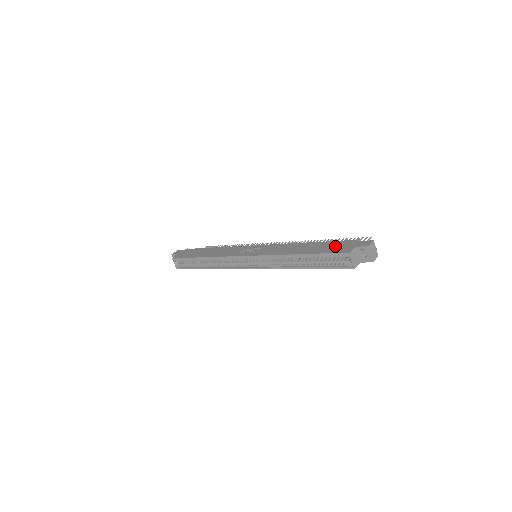
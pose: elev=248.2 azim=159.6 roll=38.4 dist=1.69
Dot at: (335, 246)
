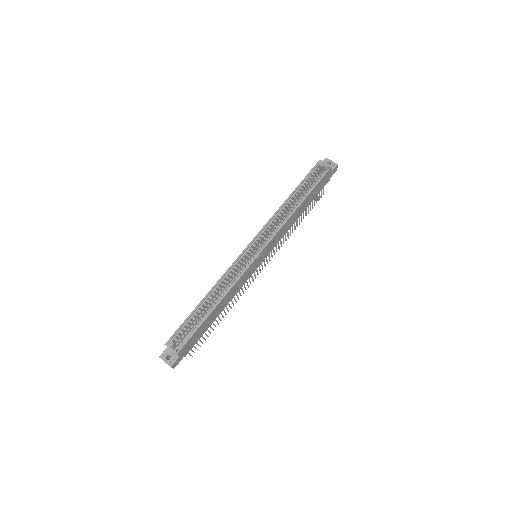
Dot at: occluded
